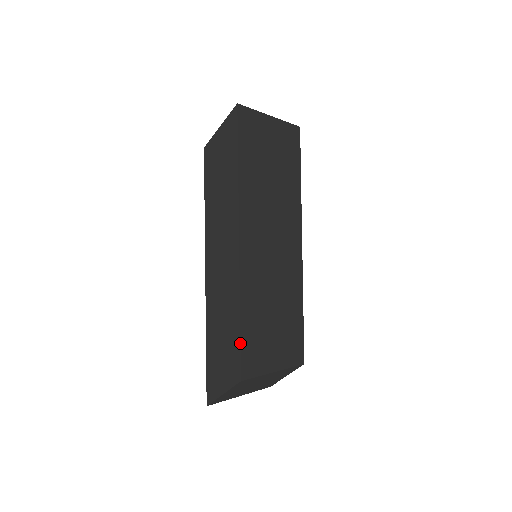
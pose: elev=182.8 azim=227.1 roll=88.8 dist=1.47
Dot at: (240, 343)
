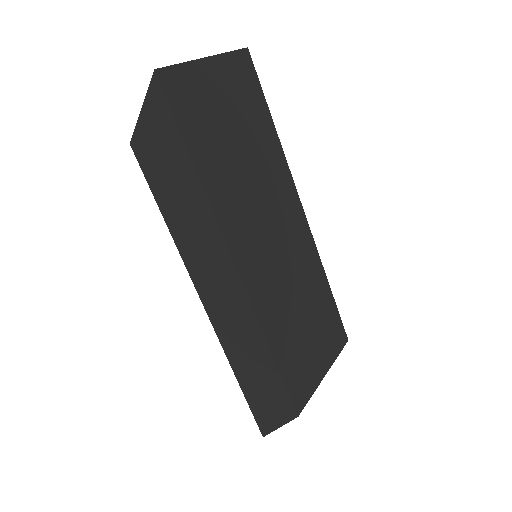
Dot at: (283, 380)
